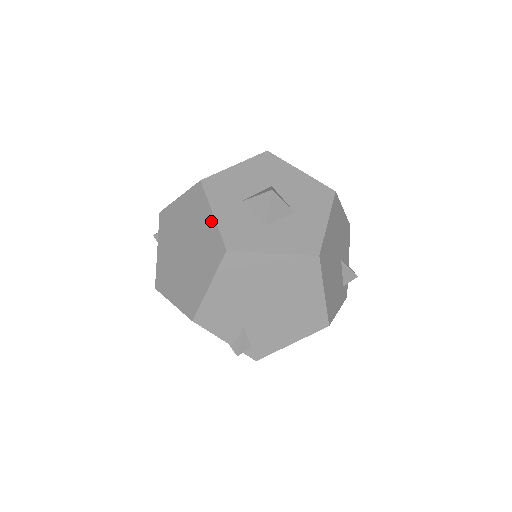
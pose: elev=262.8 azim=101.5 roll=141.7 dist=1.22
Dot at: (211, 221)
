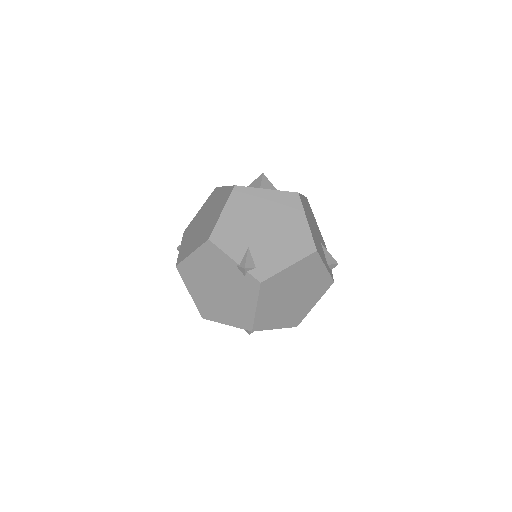
Dot at: (224, 189)
